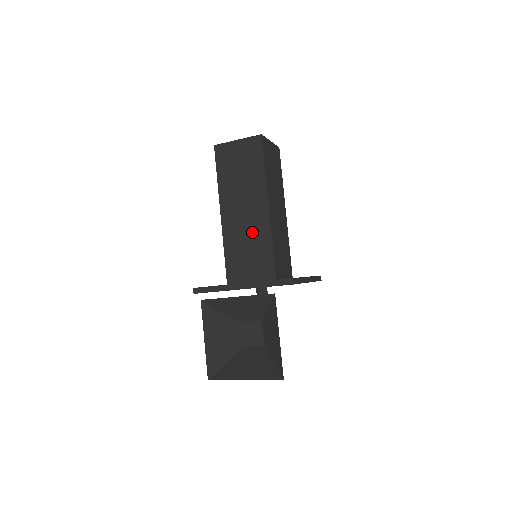
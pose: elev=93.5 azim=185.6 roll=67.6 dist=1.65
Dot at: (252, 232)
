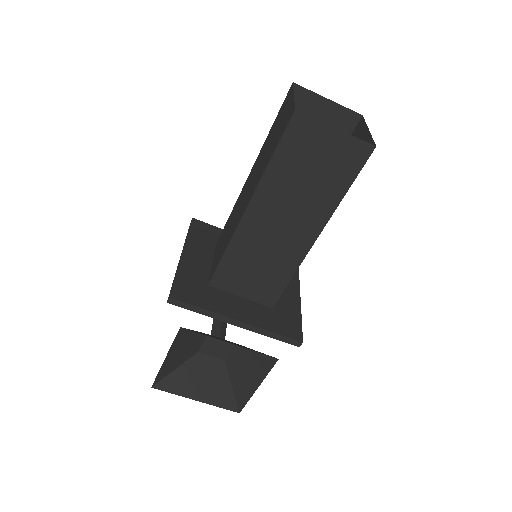
Dot at: (276, 253)
